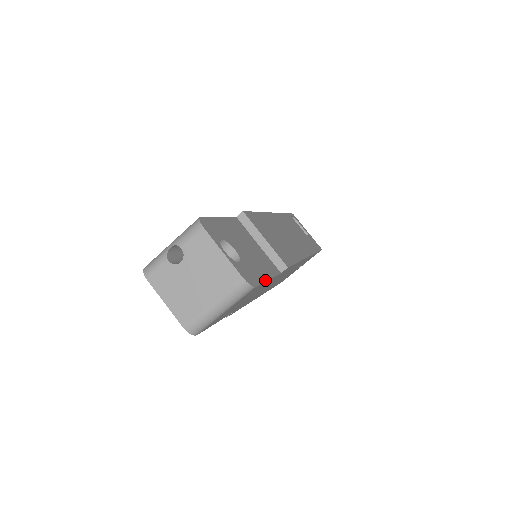
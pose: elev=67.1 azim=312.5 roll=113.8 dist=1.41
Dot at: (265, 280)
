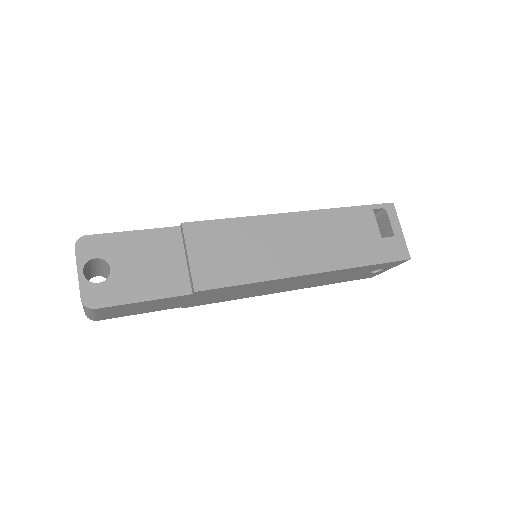
Dot at: (131, 302)
